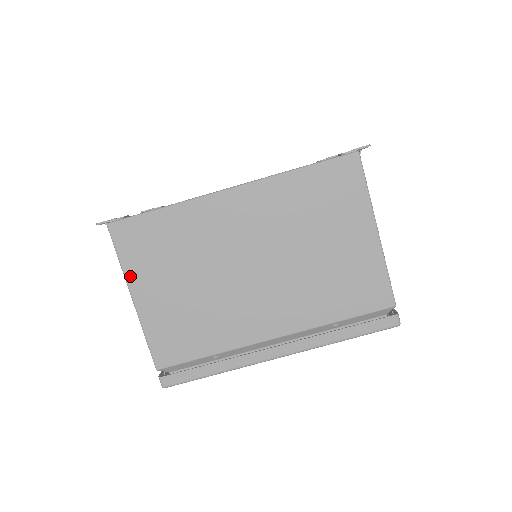
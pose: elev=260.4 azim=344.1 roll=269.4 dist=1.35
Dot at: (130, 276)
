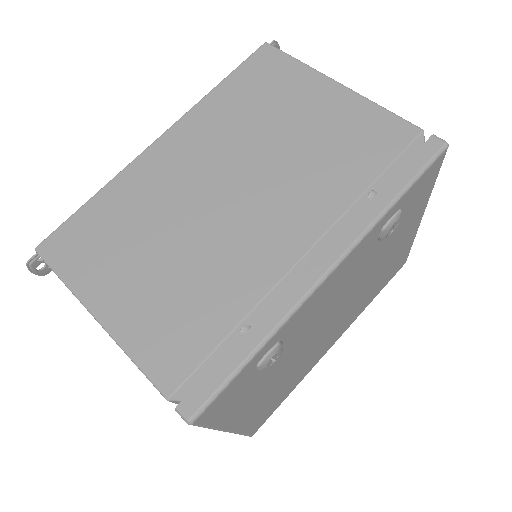
Dot at: (81, 289)
